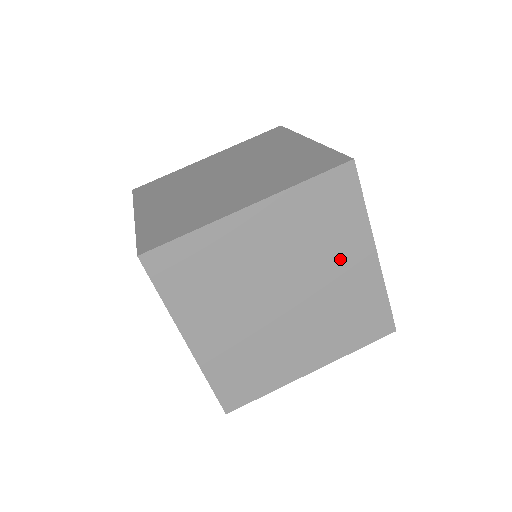
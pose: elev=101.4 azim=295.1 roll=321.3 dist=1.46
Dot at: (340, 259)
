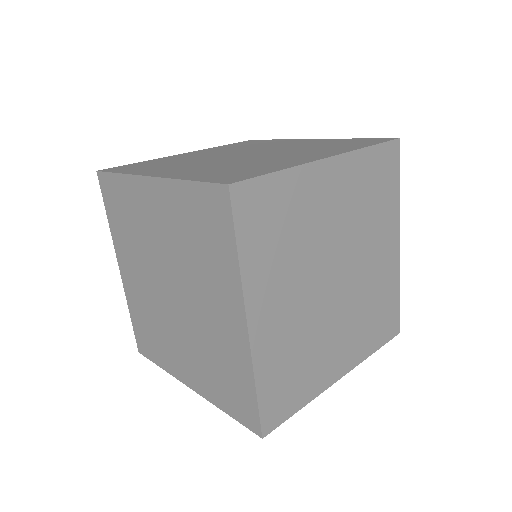
Dot at: occluded
